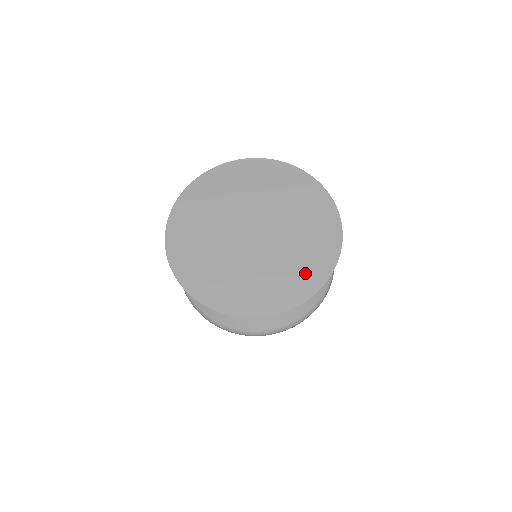
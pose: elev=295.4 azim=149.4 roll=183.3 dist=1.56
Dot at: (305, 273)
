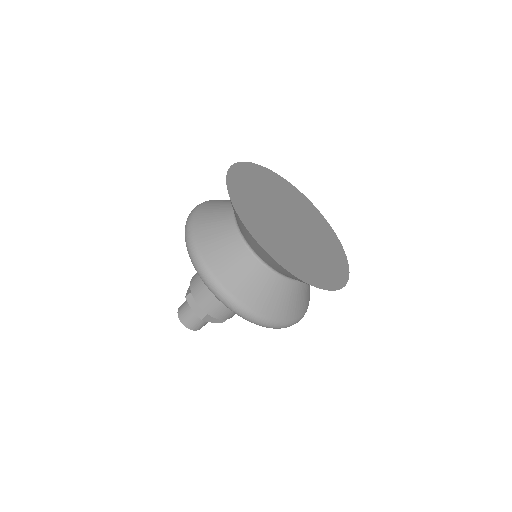
Dot at: (336, 265)
